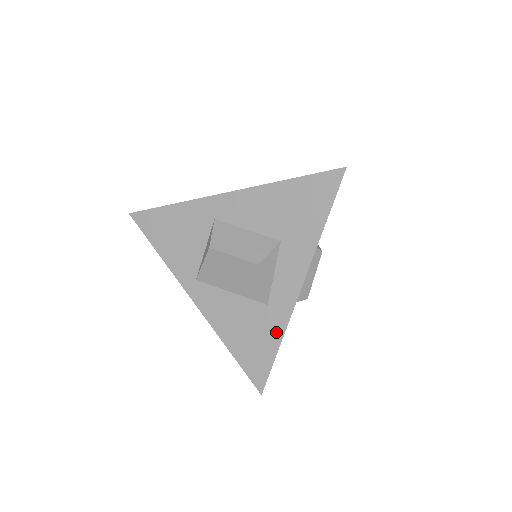
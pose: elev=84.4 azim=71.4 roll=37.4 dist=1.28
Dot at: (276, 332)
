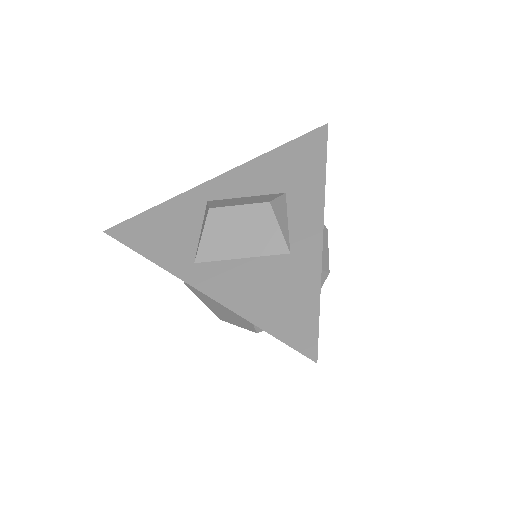
Dot at: (310, 277)
